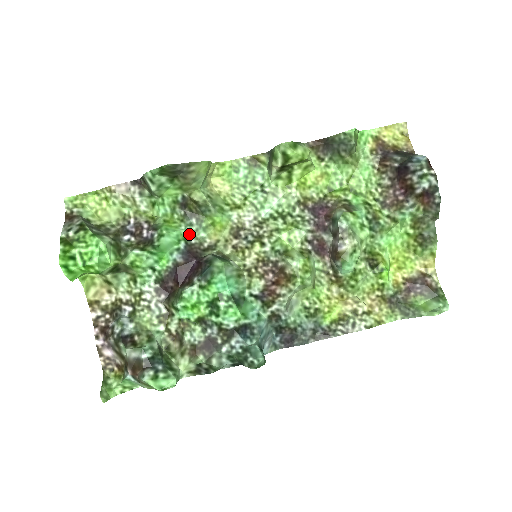
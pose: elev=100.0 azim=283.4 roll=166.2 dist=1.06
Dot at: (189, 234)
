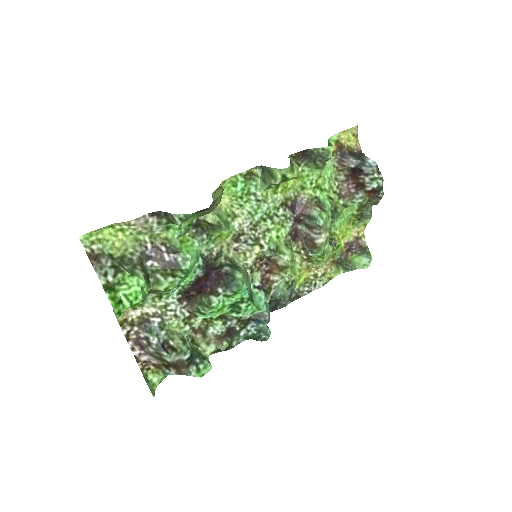
Dot at: (202, 249)
